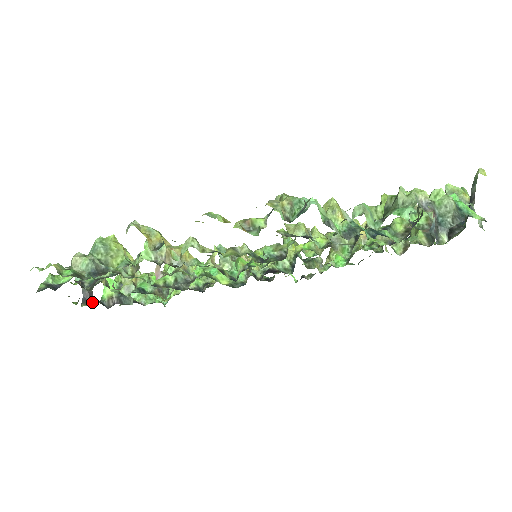
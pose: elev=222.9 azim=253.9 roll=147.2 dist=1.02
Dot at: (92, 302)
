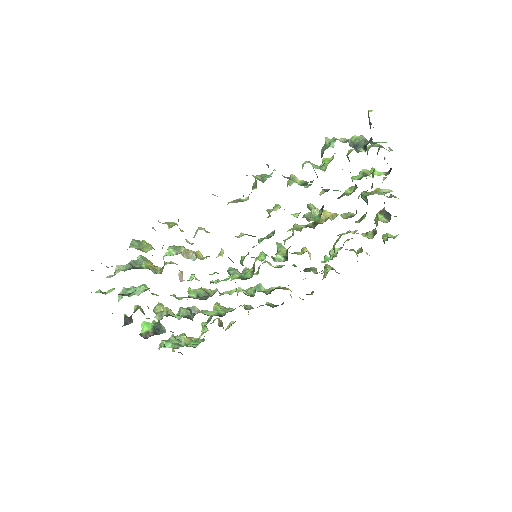
Dot at: (132, 322)
